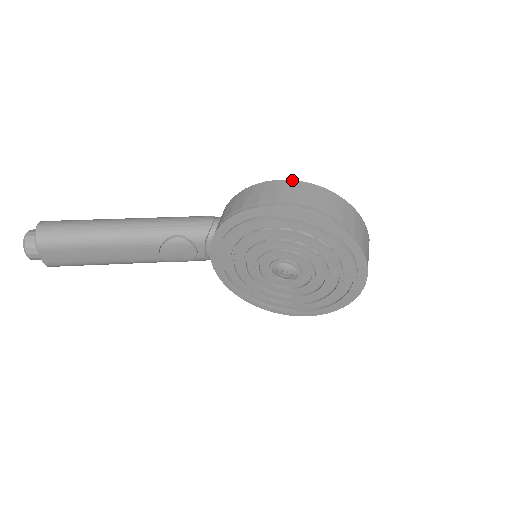
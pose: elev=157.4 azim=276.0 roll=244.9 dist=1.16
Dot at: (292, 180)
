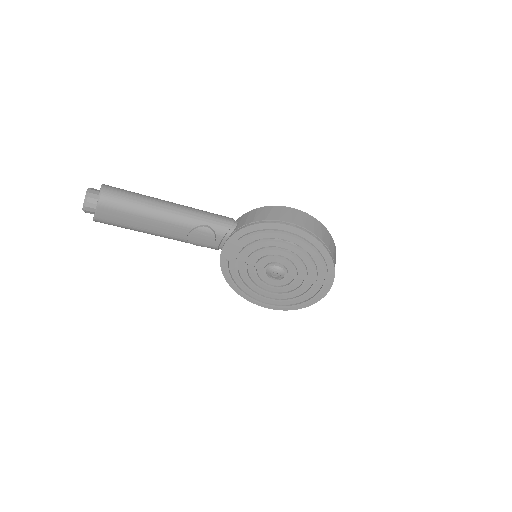
Dot at: (301, 211)
